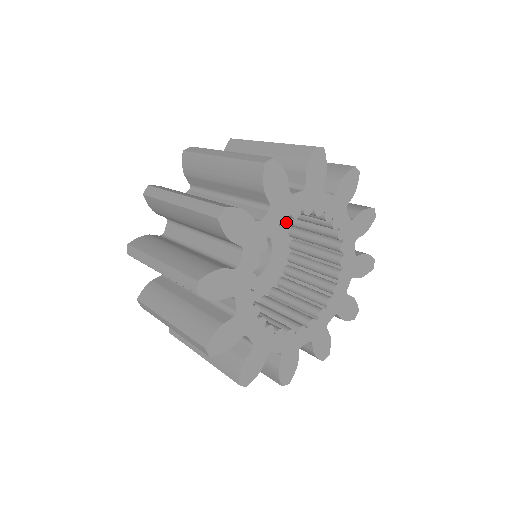
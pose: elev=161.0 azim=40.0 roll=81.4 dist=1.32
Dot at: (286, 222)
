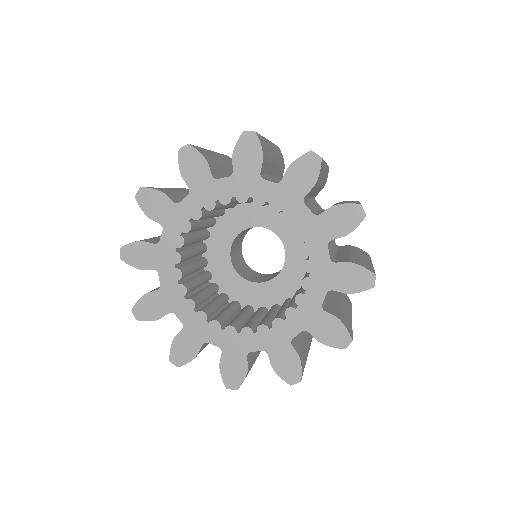
Dot at: (244, 200)
